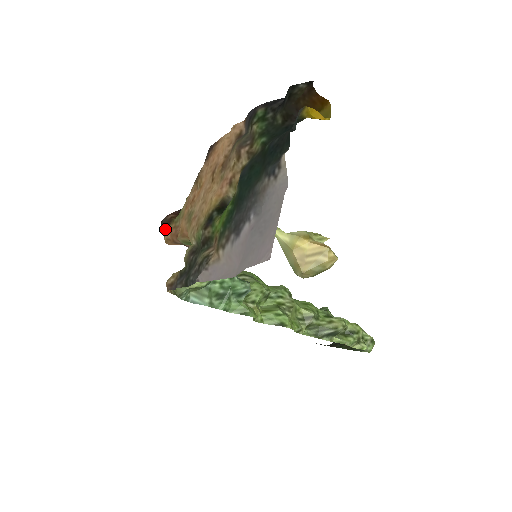
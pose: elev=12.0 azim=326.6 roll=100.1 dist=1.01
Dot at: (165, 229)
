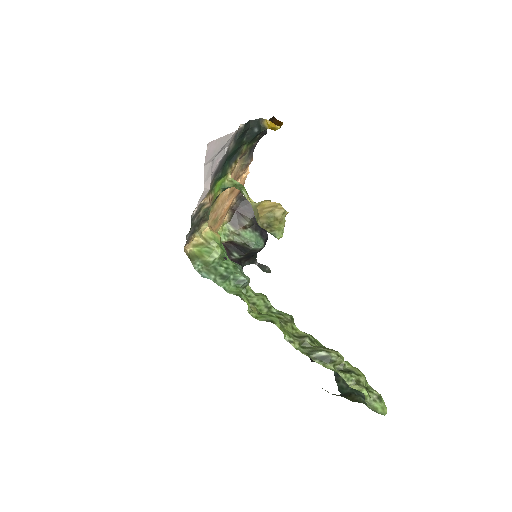
Dot at: occluded
